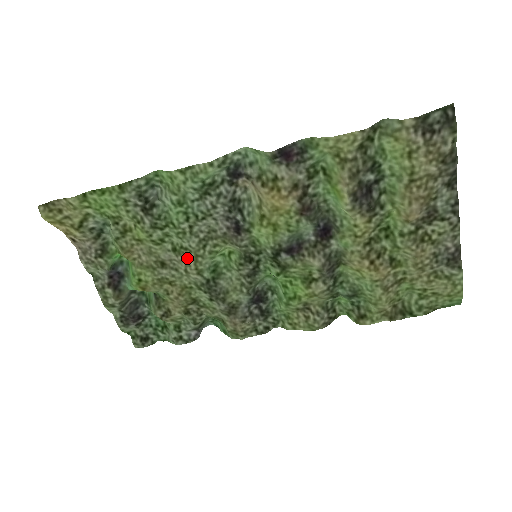
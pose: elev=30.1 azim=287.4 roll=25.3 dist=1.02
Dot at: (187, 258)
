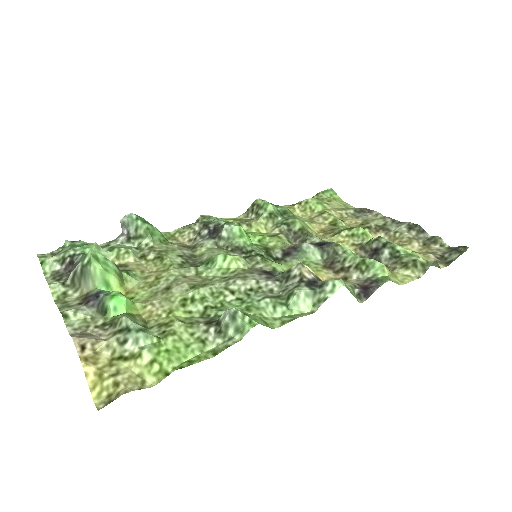
Dot at: (199, 282)
